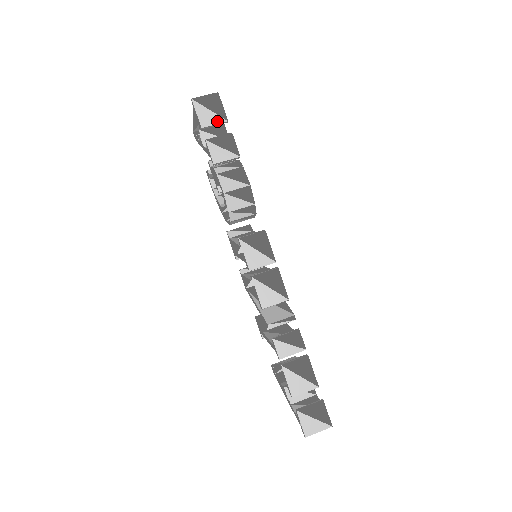
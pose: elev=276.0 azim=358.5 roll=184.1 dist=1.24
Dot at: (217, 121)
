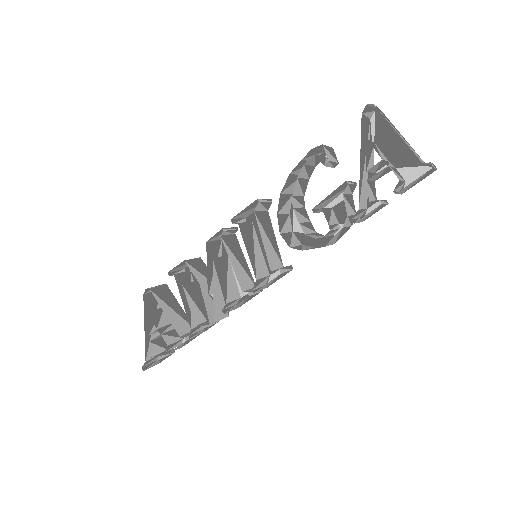
Dot at: (403, 192)
